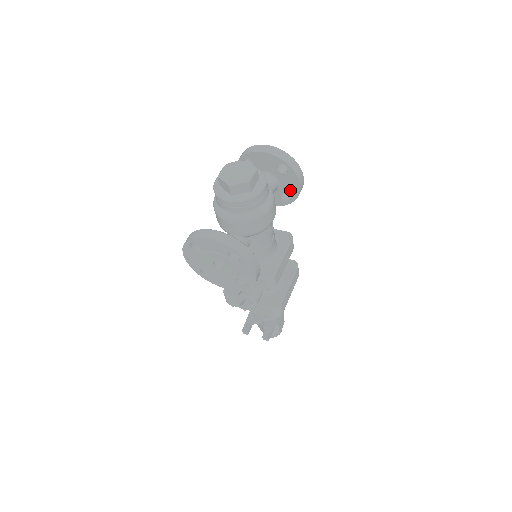
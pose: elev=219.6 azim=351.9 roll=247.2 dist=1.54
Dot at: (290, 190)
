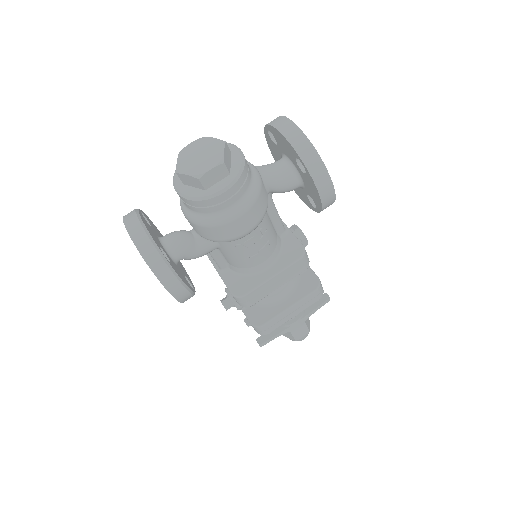
Dot at: (313, 196)
